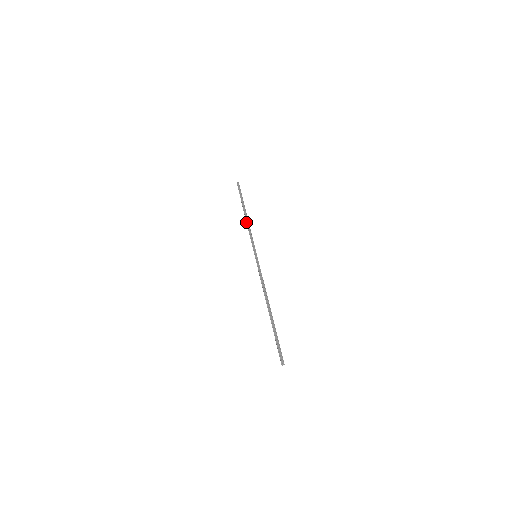
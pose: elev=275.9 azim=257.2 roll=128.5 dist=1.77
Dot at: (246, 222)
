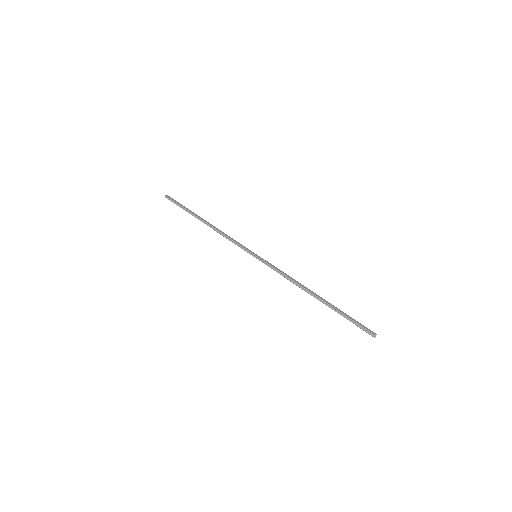
Dot at: occluded
